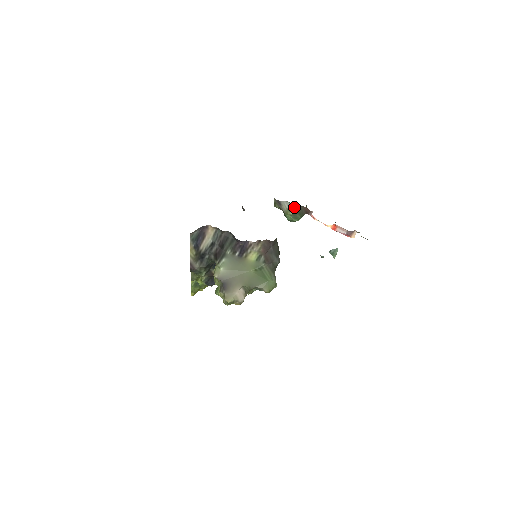
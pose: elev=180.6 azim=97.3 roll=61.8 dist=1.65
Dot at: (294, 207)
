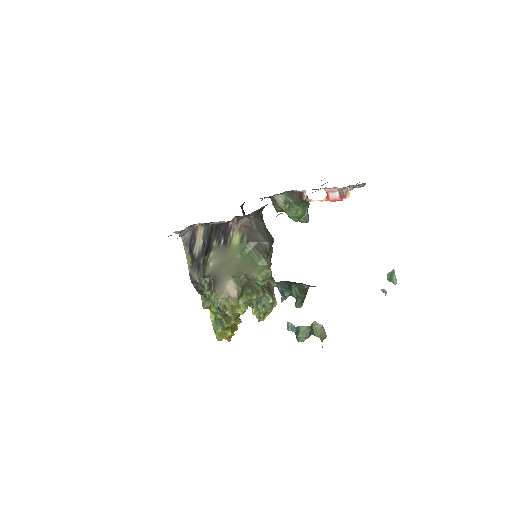
Dot at: (288, 198)
